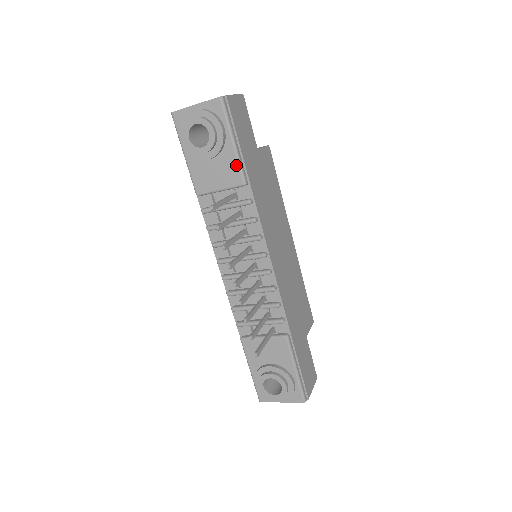
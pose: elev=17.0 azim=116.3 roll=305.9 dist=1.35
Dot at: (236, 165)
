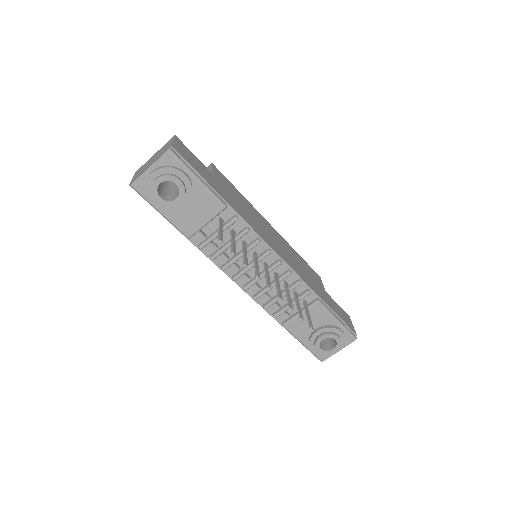
Dot at: (210, 196)
